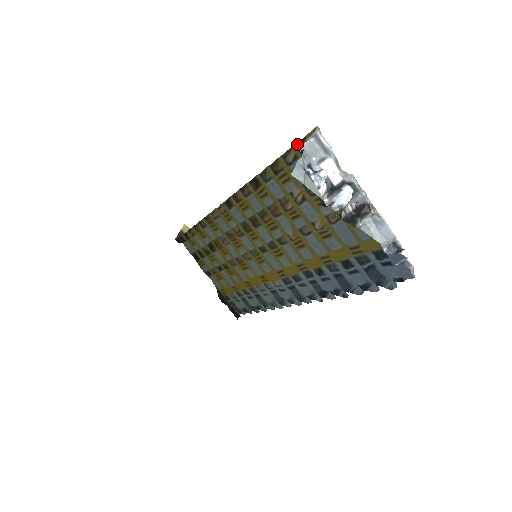
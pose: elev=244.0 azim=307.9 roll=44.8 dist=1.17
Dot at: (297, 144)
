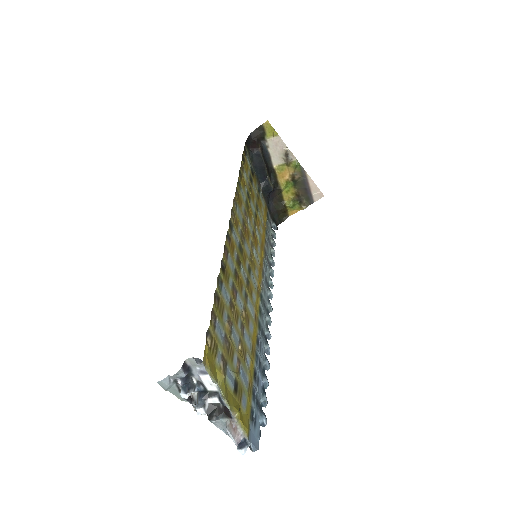
Dot at: (206, 334)
